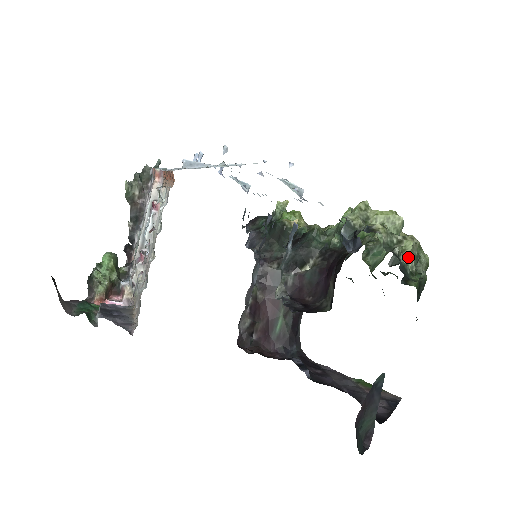
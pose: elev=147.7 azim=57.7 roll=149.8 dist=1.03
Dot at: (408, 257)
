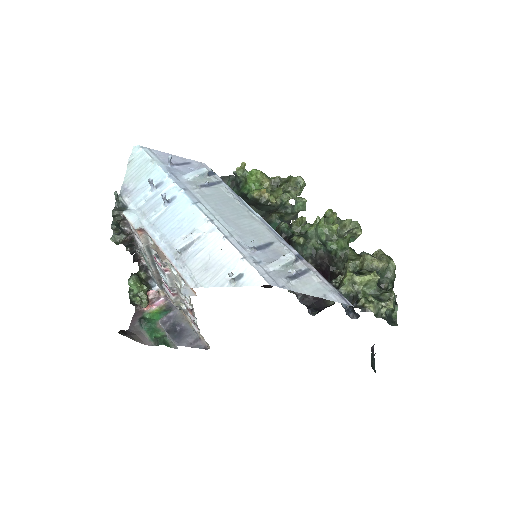
Dot at: (390, 309)
